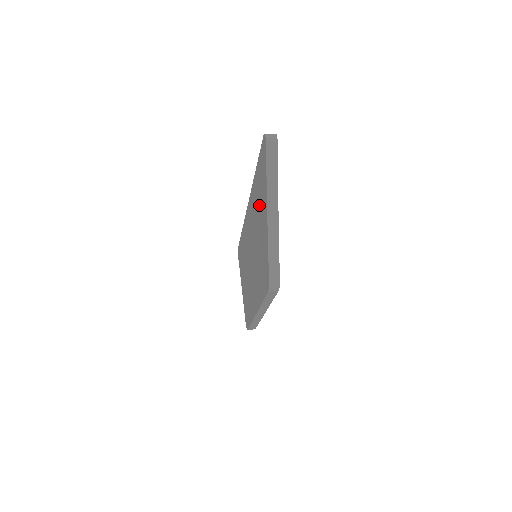
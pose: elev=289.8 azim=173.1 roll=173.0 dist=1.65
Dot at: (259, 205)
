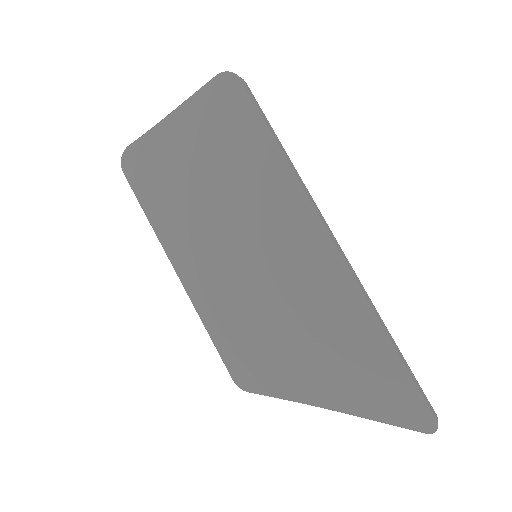
Dot at: (339, 357)
